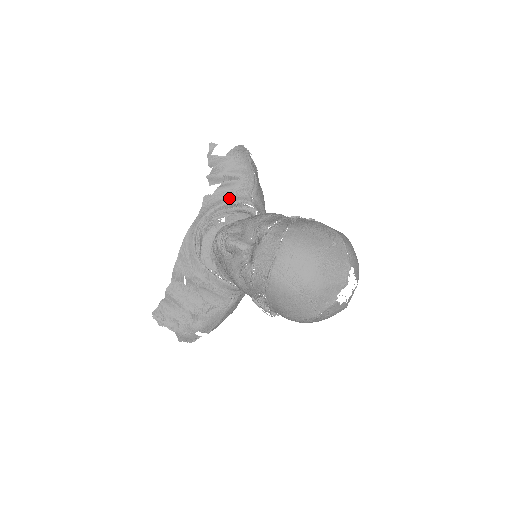
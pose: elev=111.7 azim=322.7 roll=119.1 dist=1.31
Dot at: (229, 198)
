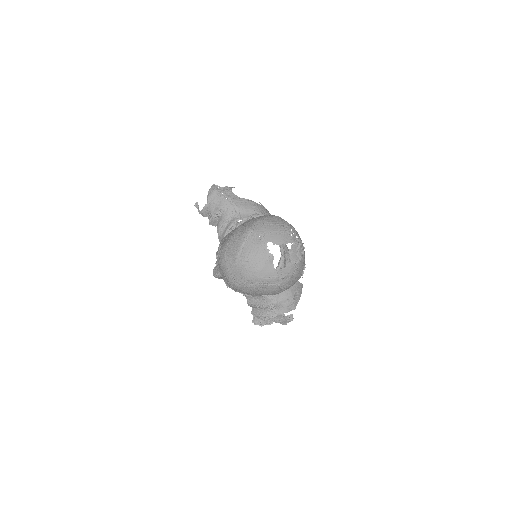
Dot at: (226, 228)
